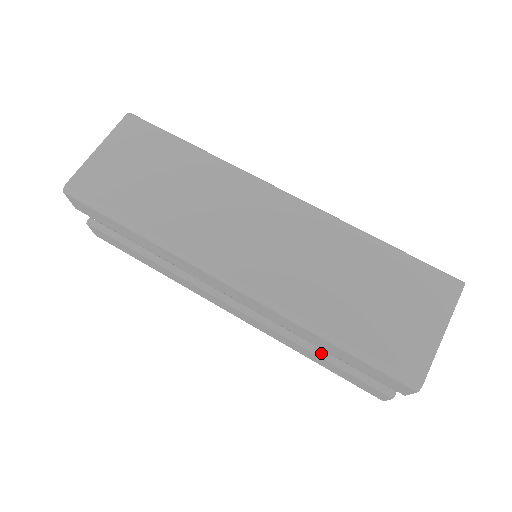
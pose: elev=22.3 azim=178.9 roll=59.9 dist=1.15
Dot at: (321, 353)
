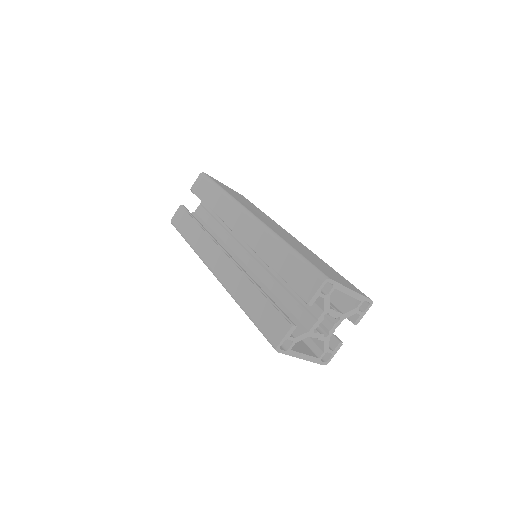
Dot at: (262, 290)
